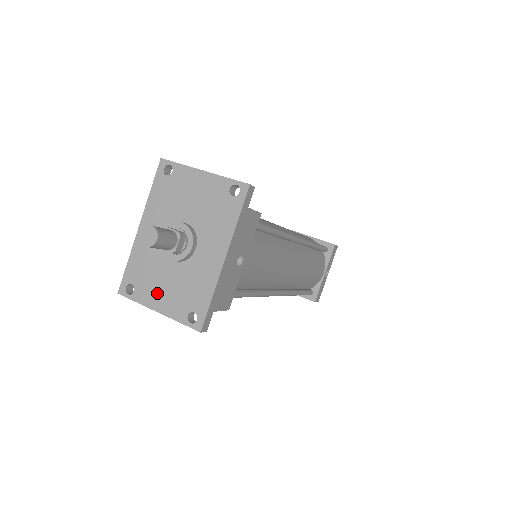
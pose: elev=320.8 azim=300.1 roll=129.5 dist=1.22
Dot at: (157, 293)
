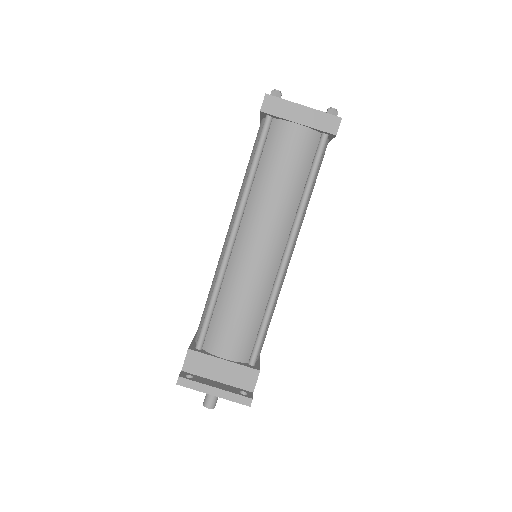
Dot at: occluded
